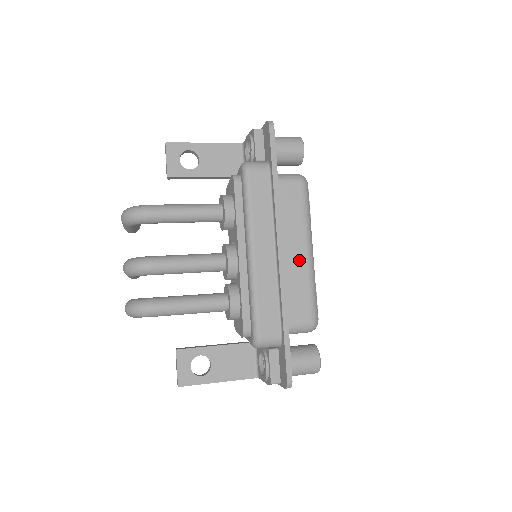
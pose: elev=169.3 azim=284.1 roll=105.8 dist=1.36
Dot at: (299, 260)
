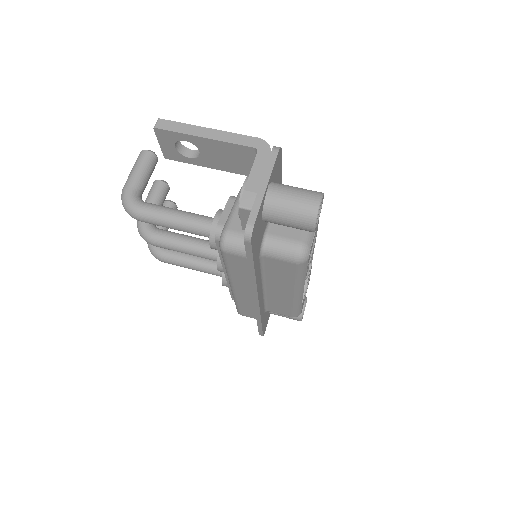
Dot at: (284, 295)
